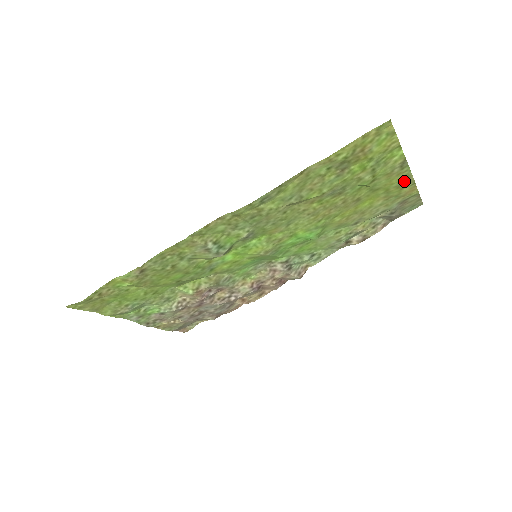
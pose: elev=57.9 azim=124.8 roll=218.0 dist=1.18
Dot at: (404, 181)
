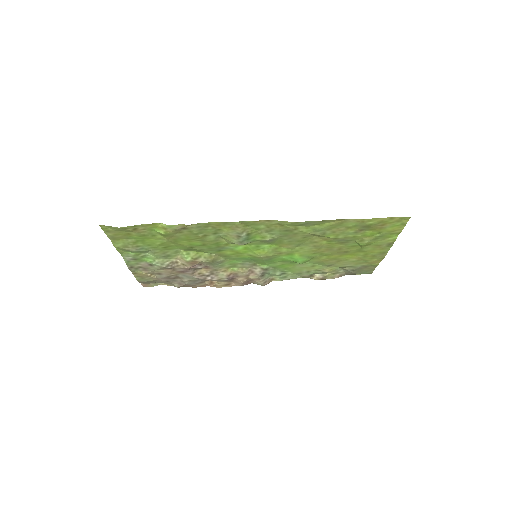
Dot at: (380, 254)
